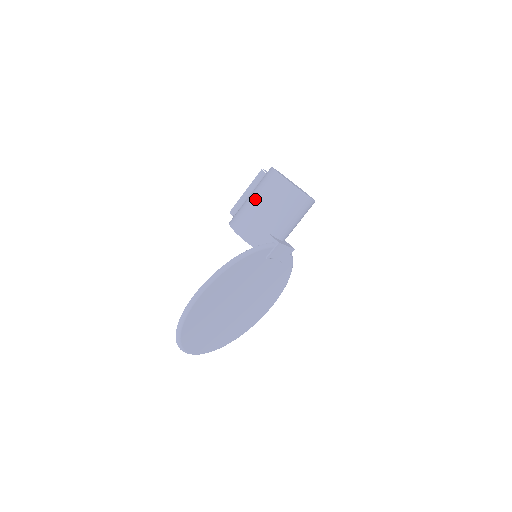
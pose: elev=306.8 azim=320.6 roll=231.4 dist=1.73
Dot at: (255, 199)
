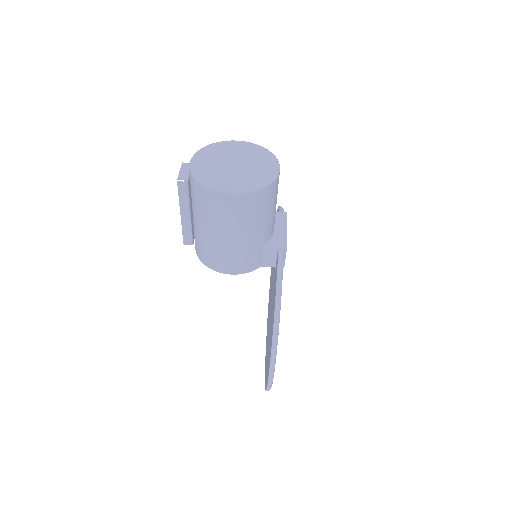
Dot at: (217, 234)
